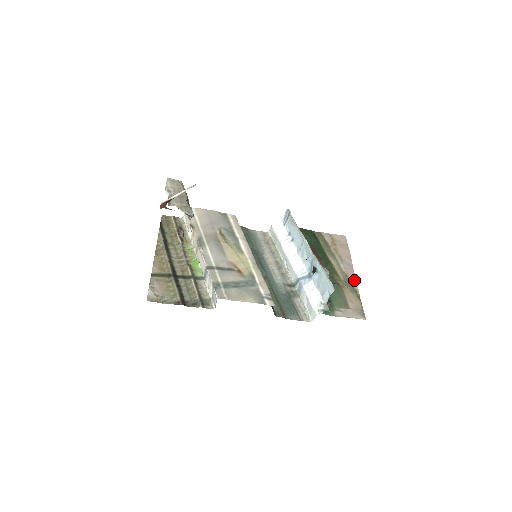
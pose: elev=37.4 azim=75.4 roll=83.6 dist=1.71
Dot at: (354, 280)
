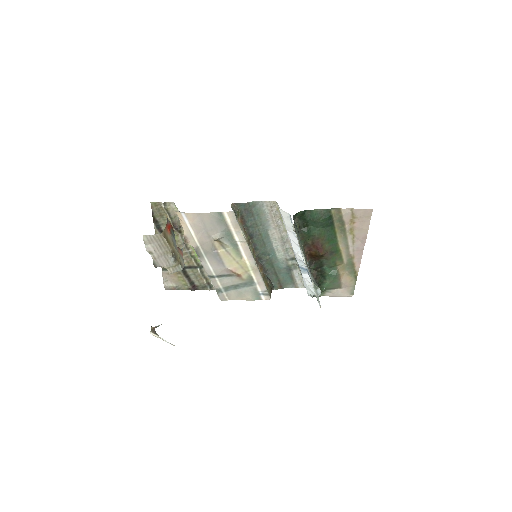
Dot at: (358, 262)
